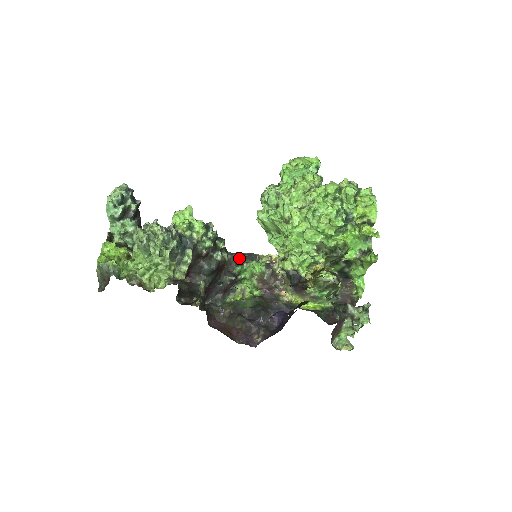
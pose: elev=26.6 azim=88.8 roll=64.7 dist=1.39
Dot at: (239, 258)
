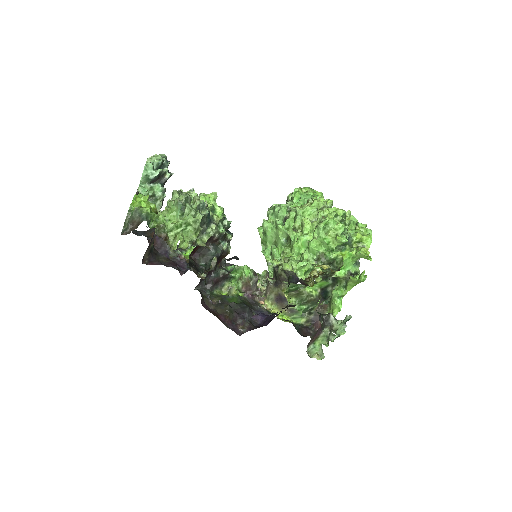
Dot at: occluded
